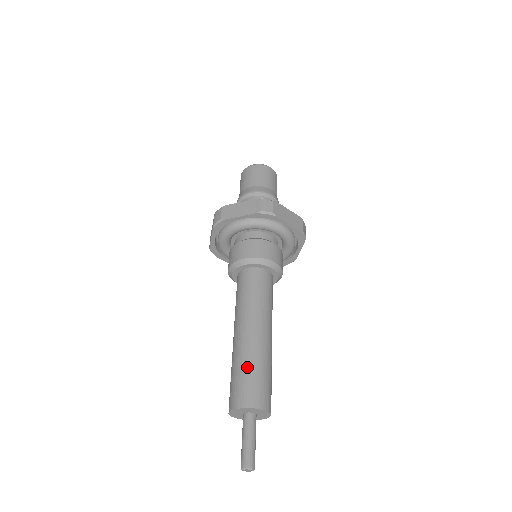
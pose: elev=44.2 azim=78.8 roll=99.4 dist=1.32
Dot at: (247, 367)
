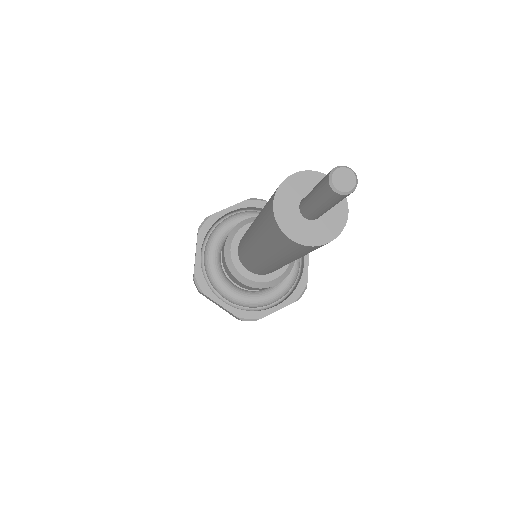
Dot at: occluded
